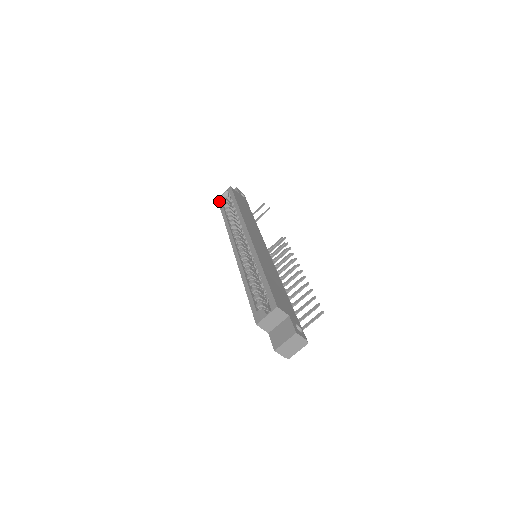
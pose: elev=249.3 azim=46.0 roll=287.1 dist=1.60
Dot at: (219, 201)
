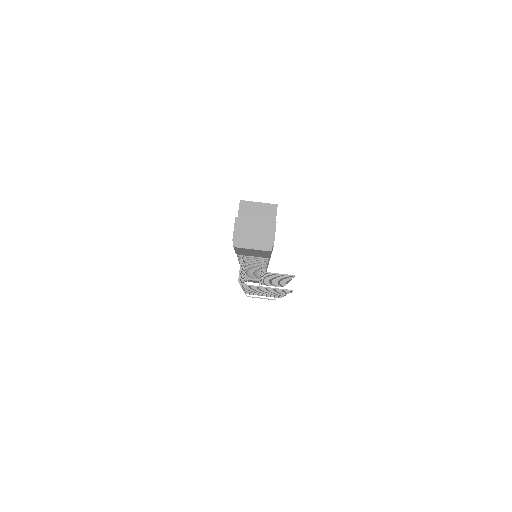
Dot at: occluded
